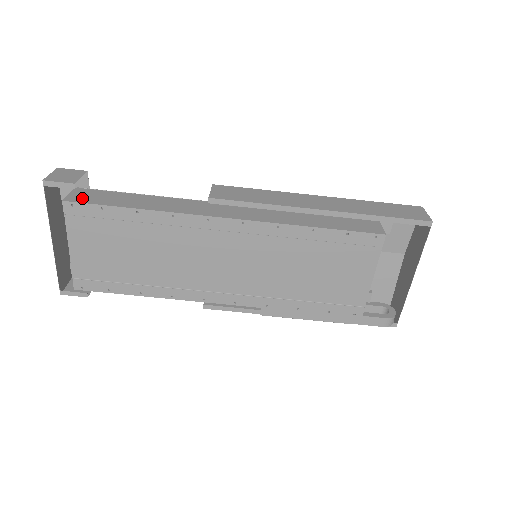
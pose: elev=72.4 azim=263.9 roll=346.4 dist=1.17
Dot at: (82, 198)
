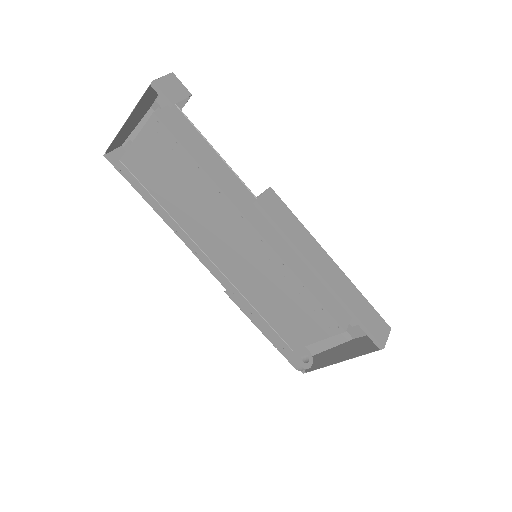
Dot at: (170, 121)
